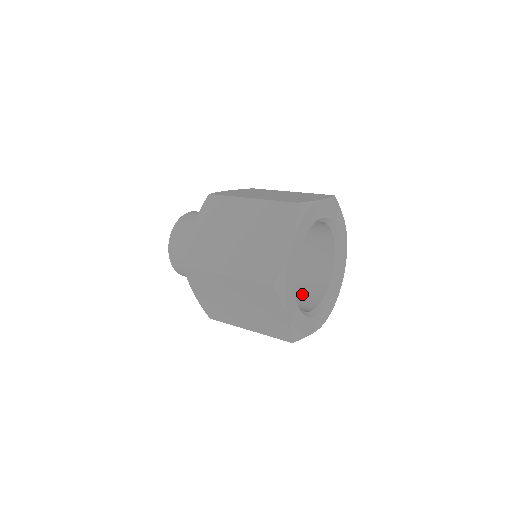
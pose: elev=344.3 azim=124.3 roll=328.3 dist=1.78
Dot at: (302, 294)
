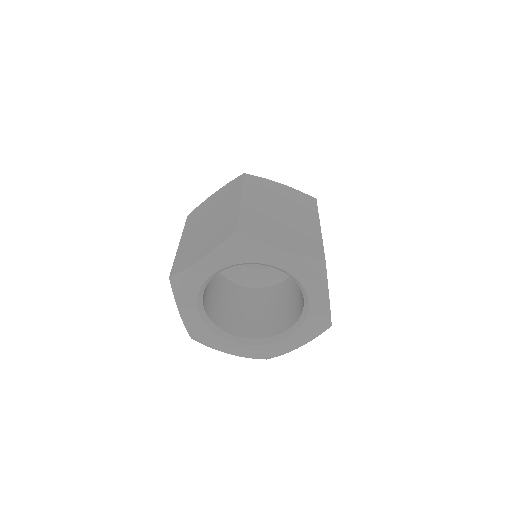
Dot at: (260, 319)
